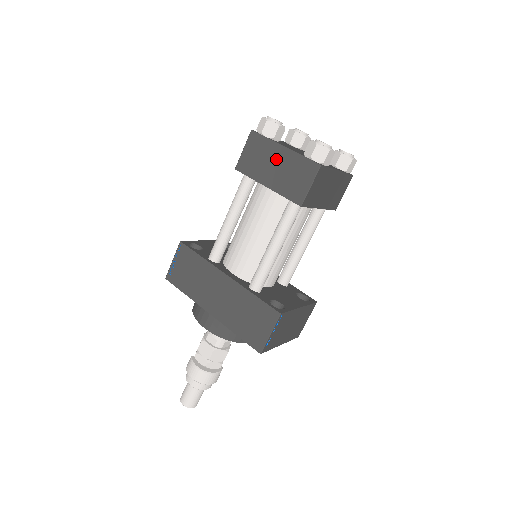
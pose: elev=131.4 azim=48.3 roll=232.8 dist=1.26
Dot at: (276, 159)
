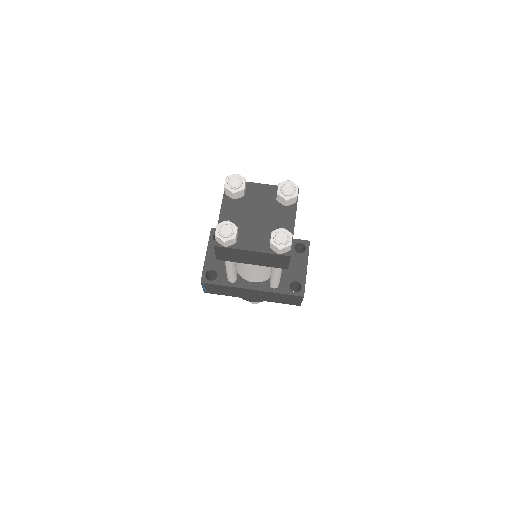
Dot at: (250, 256)
